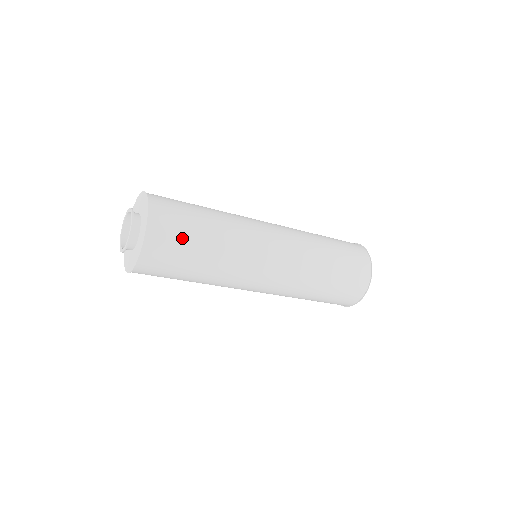
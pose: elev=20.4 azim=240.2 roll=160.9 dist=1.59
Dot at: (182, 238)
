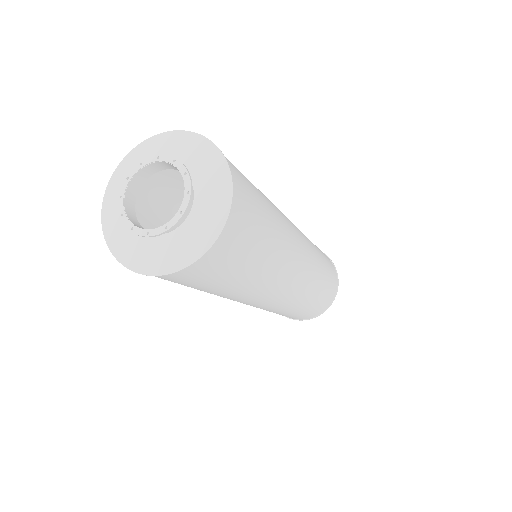
Dot at: (255, 201)
